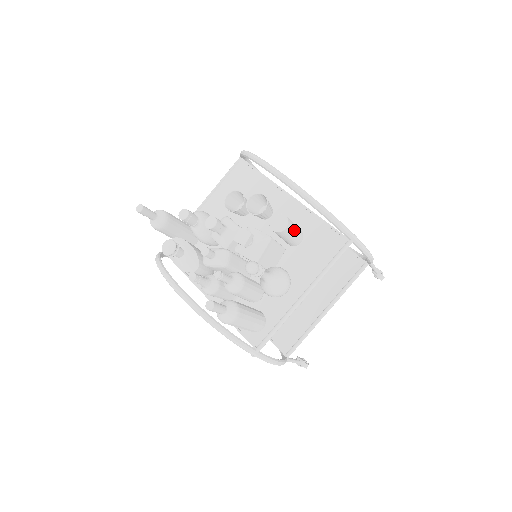
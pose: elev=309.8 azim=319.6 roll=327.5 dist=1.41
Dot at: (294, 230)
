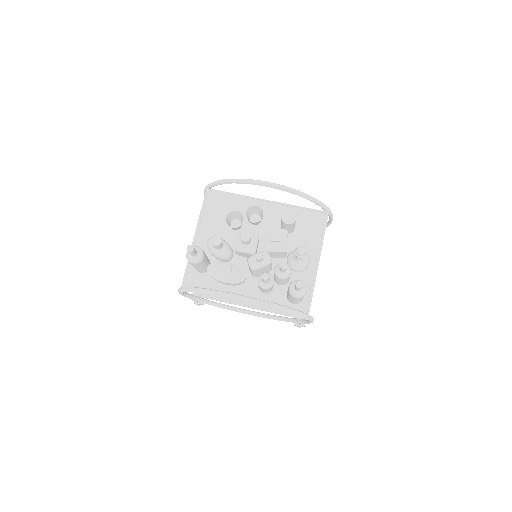
Dot at: occluded
